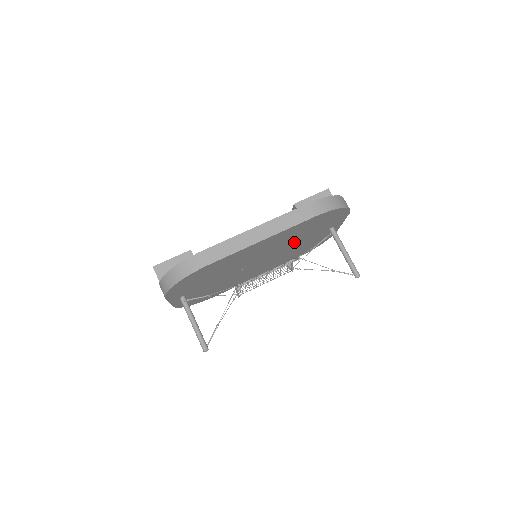
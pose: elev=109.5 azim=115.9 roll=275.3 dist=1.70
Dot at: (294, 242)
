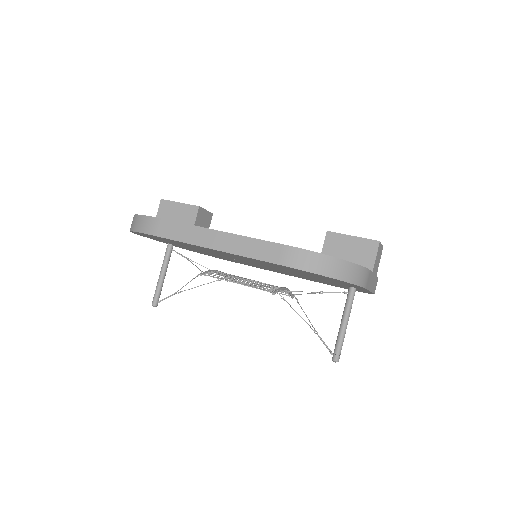
Dot at: occluded
